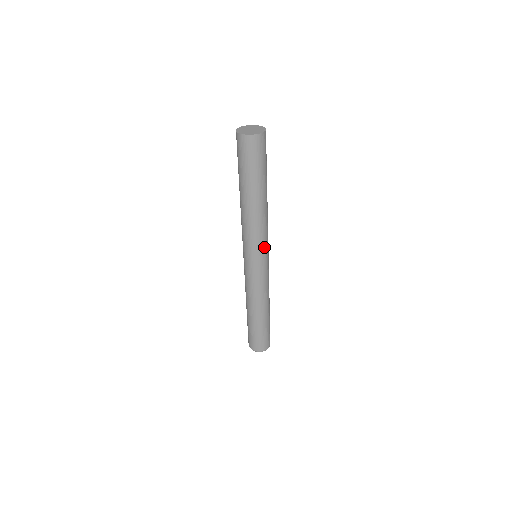
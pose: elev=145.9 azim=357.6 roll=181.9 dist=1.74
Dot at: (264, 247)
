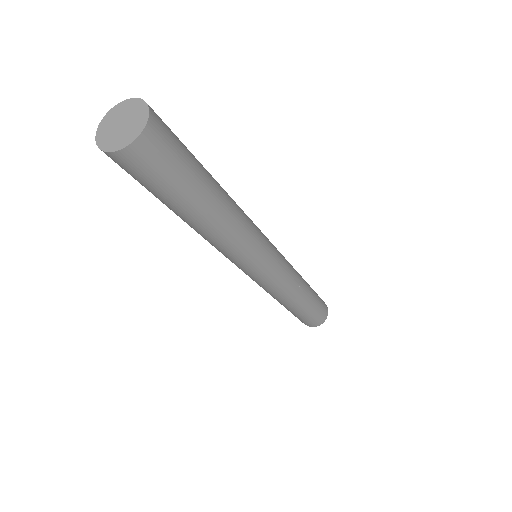
Dot at: (248, 263)
